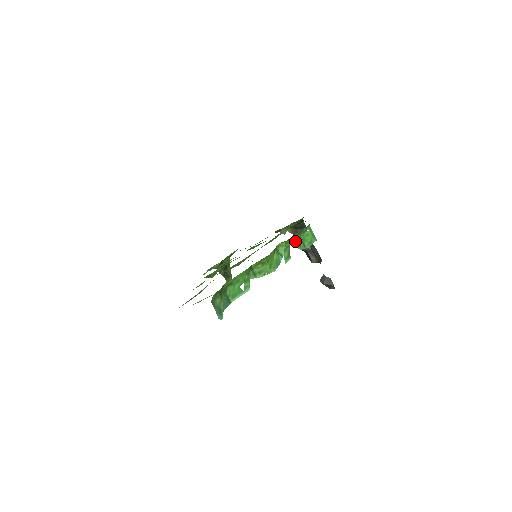
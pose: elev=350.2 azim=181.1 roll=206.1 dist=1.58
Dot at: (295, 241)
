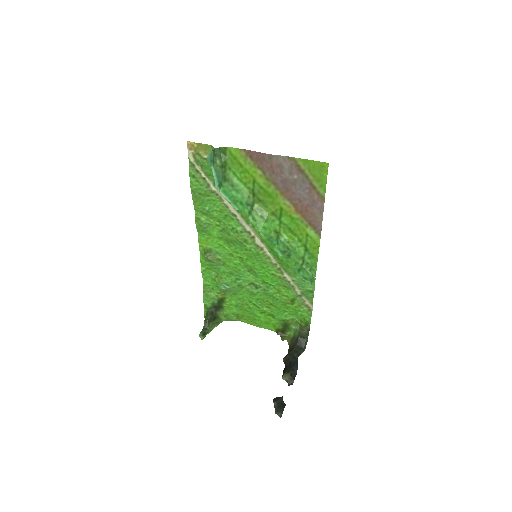
Dot at: (296, 256)
